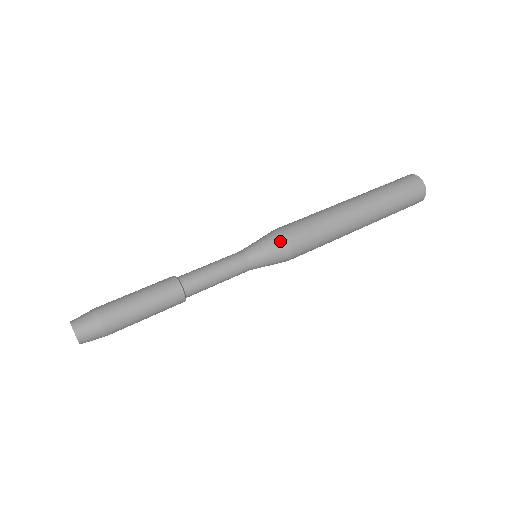
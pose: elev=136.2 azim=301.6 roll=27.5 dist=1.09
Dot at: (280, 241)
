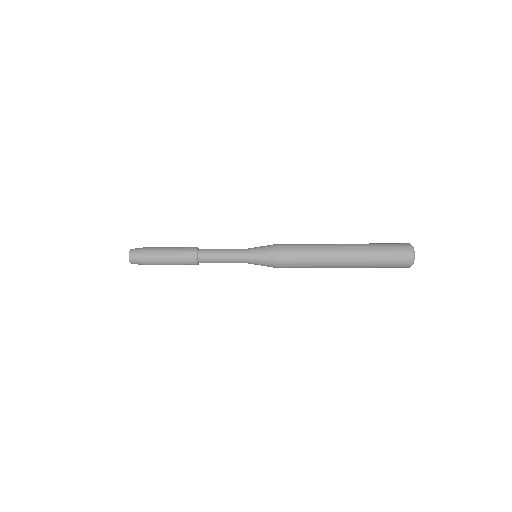
Dot at: (273, 260)
